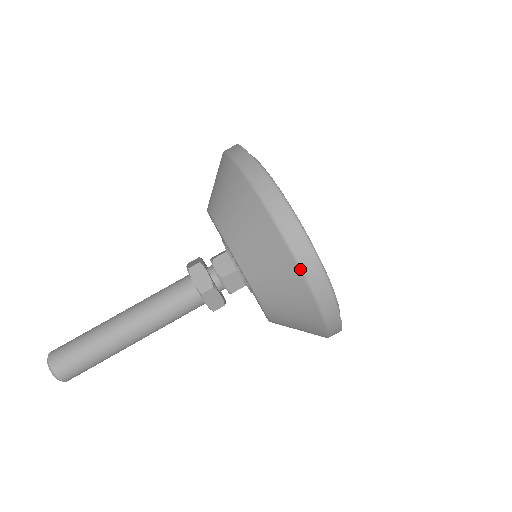
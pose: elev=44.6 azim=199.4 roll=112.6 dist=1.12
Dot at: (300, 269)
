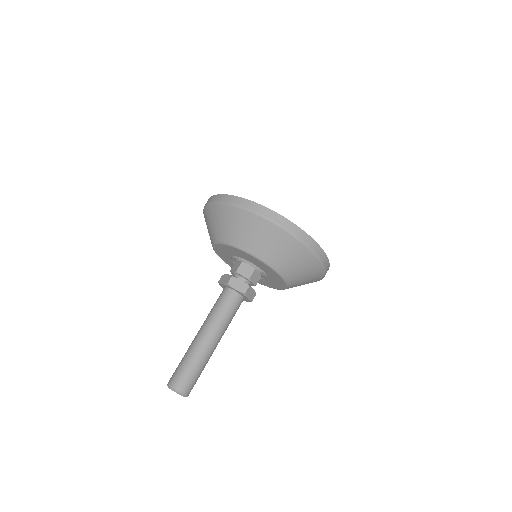
Dot at: occluded
